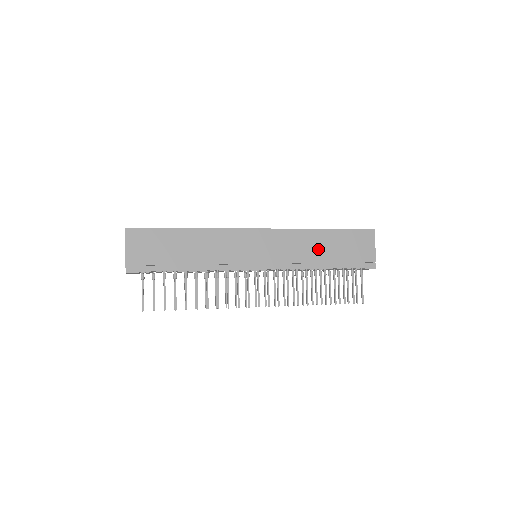
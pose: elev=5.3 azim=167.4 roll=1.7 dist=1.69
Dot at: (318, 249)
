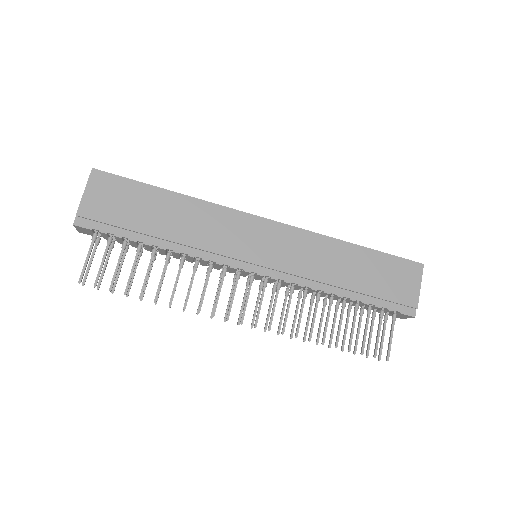
Dot at: (342, 268)
